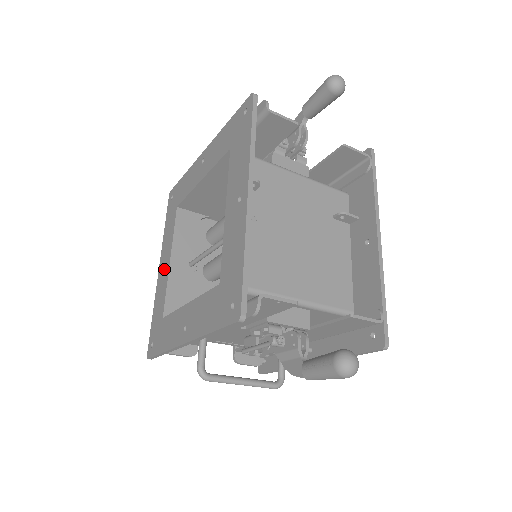
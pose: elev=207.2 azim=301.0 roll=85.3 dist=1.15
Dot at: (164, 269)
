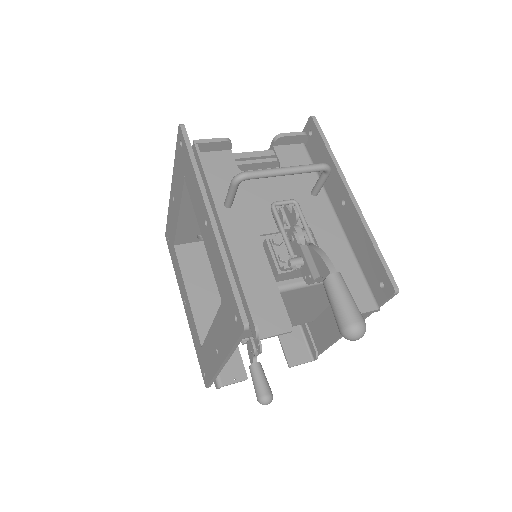
Dot at: (174, 208)
